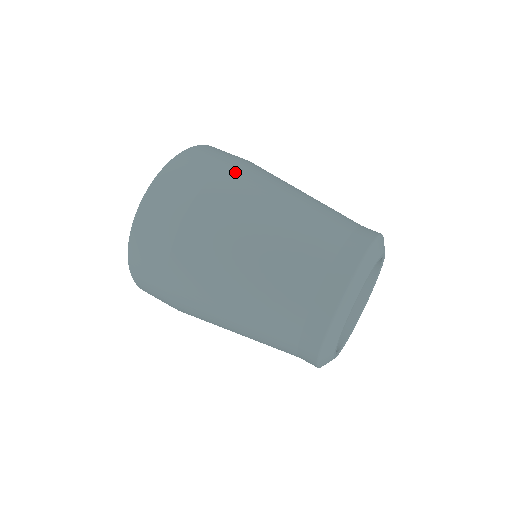
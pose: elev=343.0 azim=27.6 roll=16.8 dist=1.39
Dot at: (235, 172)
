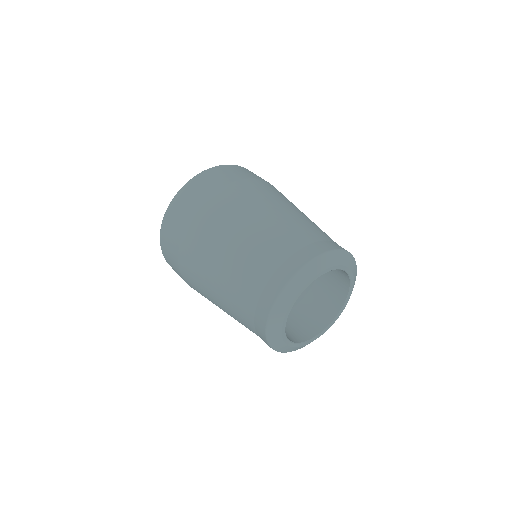
Dot at: (202, 216)
